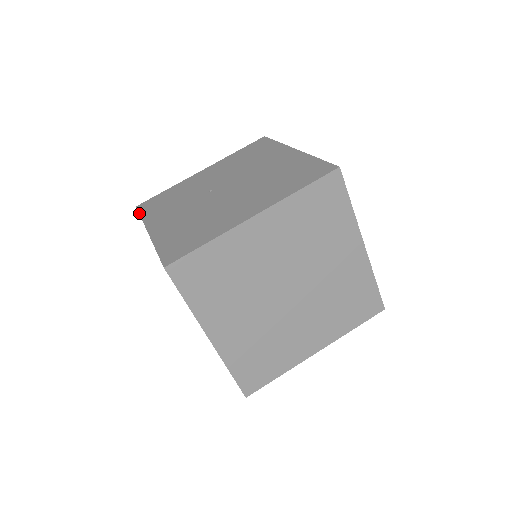
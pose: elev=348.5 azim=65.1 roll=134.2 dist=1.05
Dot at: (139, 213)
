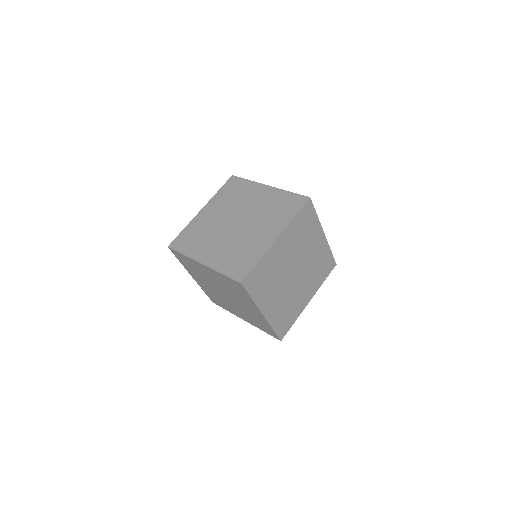
Dot at: (177, 251)
